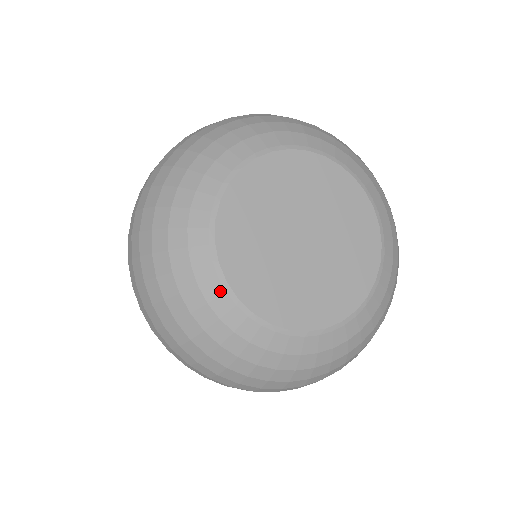
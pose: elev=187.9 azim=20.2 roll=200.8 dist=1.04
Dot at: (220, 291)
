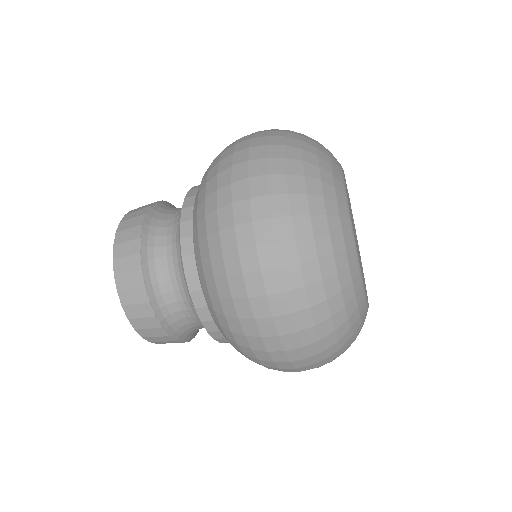
Dot at: (352, 244)
